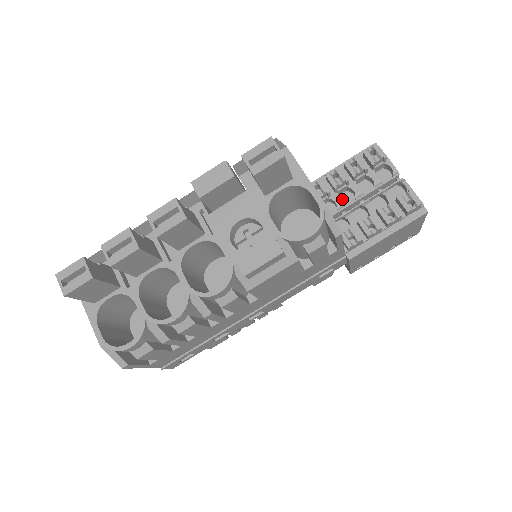
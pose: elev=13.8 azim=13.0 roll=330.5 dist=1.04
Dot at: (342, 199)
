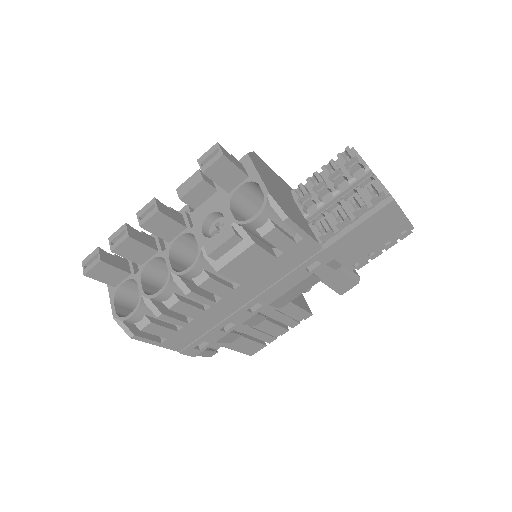
Dot at: (325, 200)
